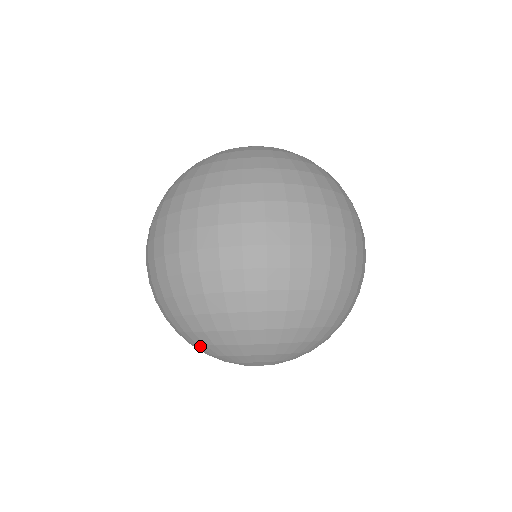
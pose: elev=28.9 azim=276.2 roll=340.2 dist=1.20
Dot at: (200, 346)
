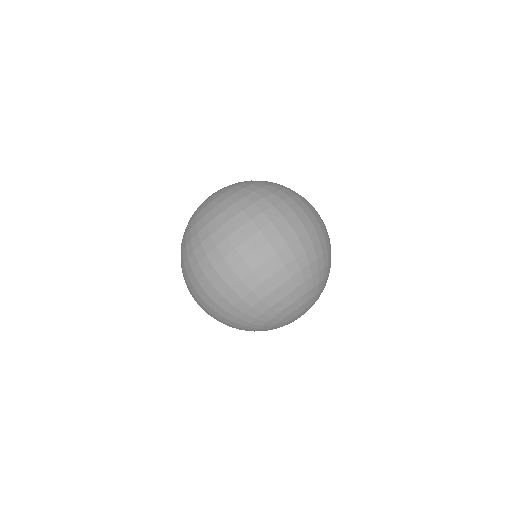
Dot at: (259, 328)
